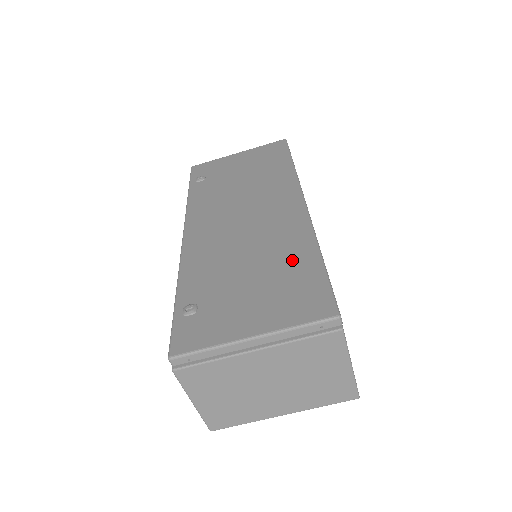
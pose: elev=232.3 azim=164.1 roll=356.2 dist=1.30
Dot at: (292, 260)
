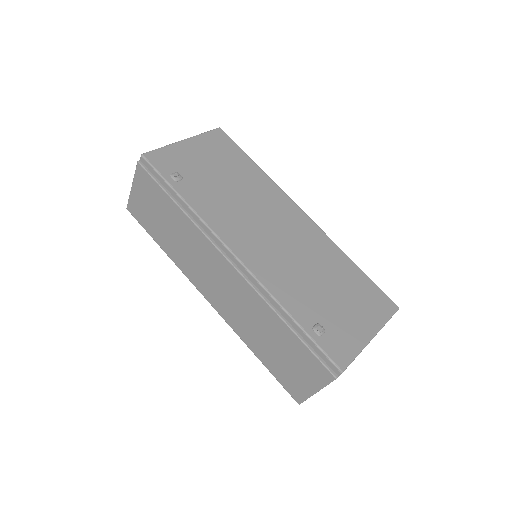
Dot at: (344, 271)
